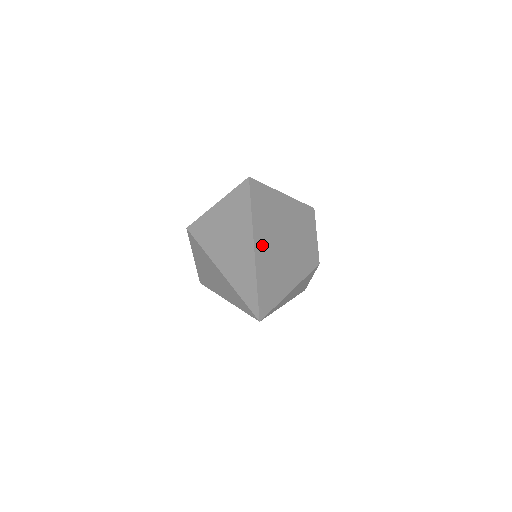
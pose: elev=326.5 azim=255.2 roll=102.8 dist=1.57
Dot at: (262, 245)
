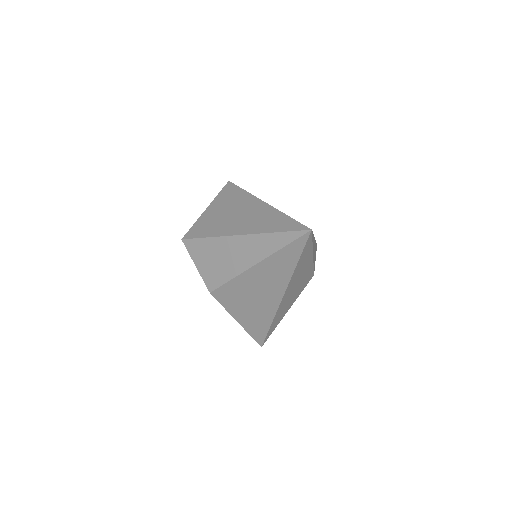
Dot at: occluded
